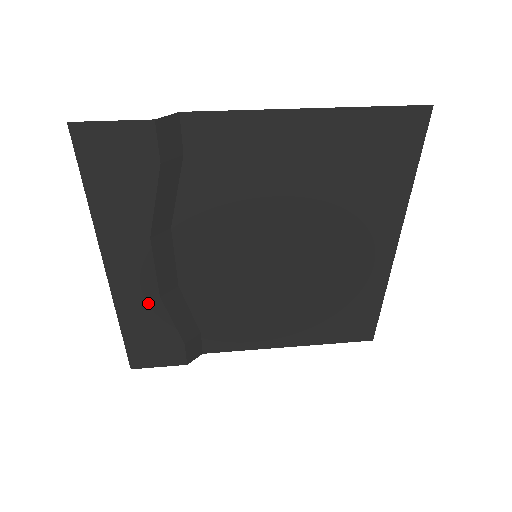
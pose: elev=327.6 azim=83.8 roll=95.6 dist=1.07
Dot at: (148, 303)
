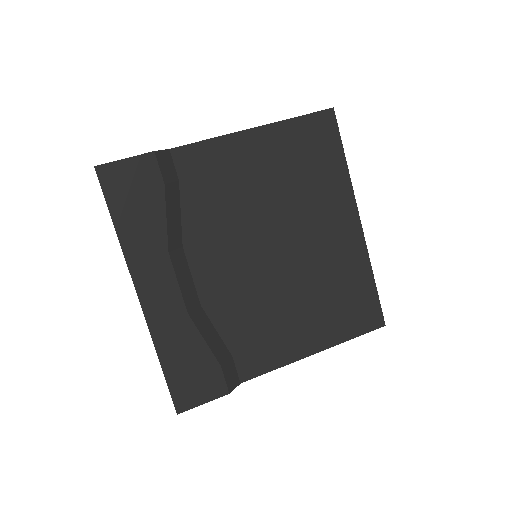
Dot at: (179, 323)
